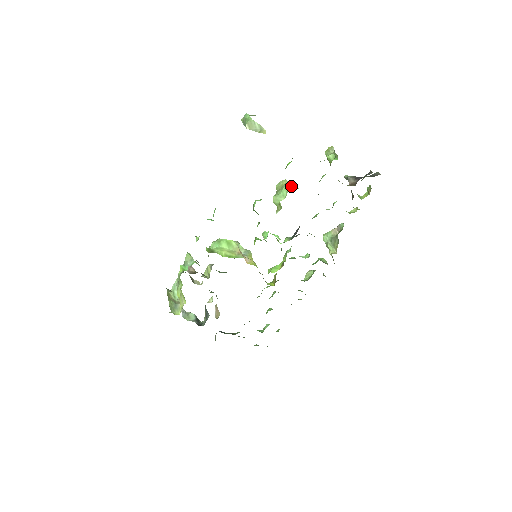
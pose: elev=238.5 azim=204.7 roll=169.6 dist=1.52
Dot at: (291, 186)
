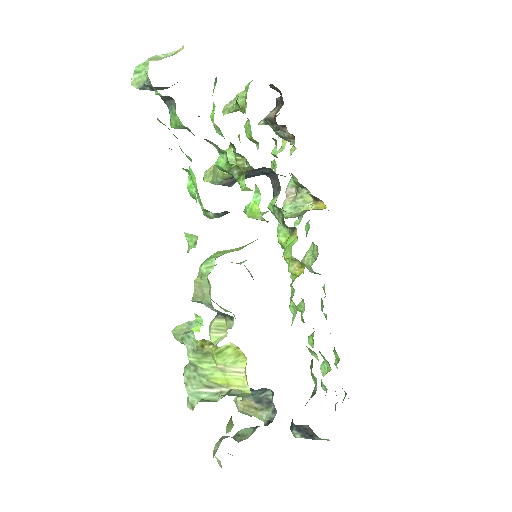
Dot at: (227, 149)
